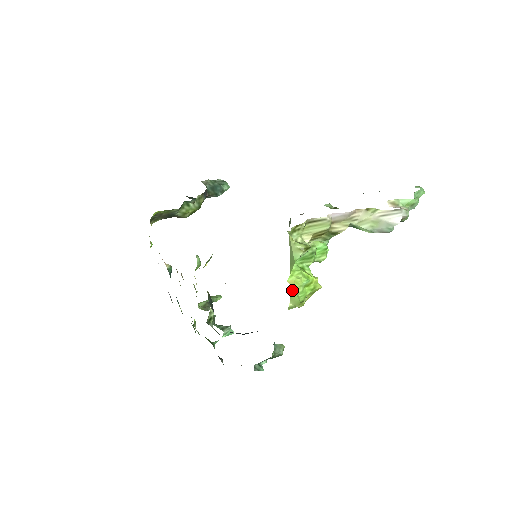
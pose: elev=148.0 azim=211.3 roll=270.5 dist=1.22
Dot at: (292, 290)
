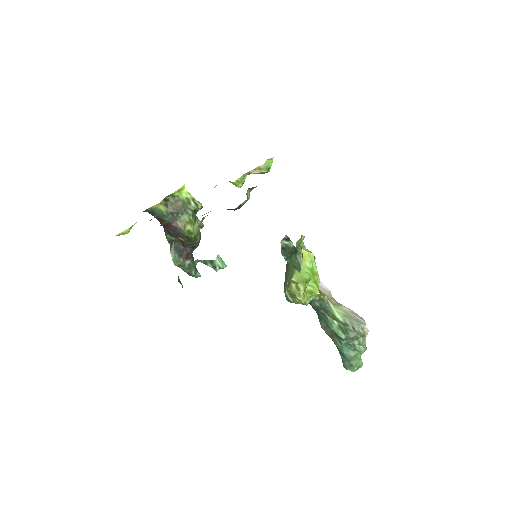
Dot at: (301, 264)
